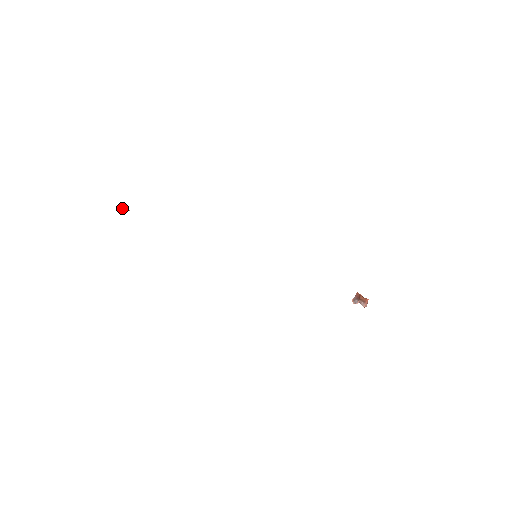
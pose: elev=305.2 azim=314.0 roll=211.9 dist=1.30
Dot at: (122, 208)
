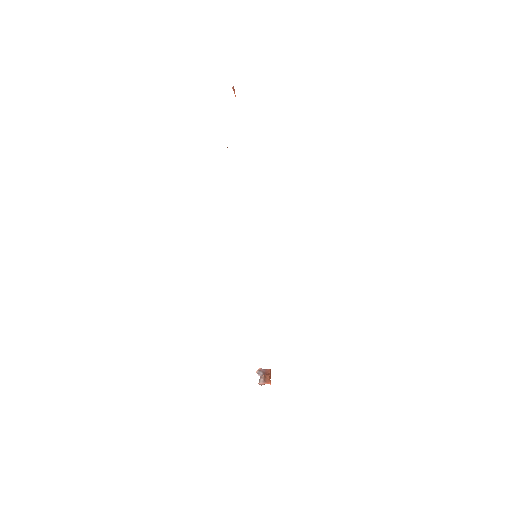
Dot at: (233, 87)
